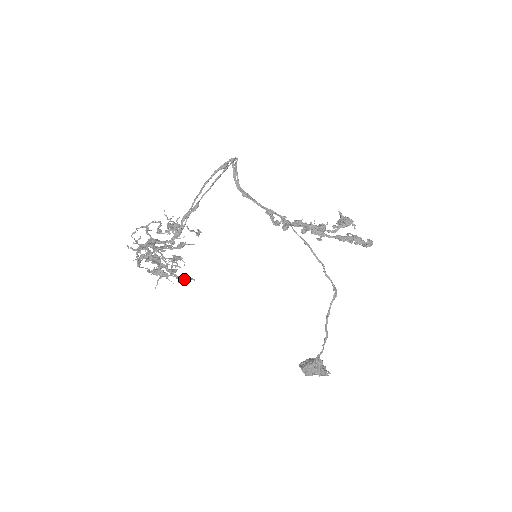
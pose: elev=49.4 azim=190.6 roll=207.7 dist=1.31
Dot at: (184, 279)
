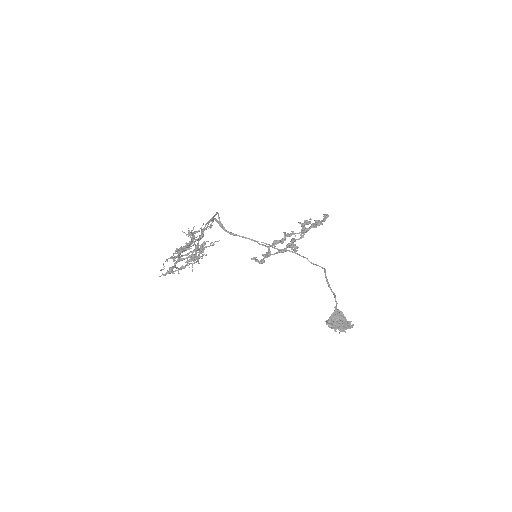
Dot at: (212, 244)
